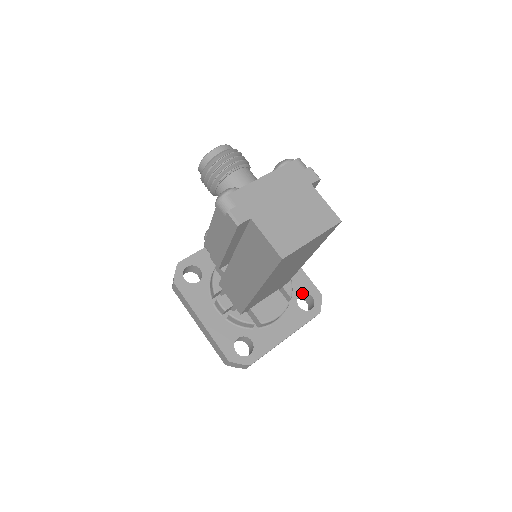
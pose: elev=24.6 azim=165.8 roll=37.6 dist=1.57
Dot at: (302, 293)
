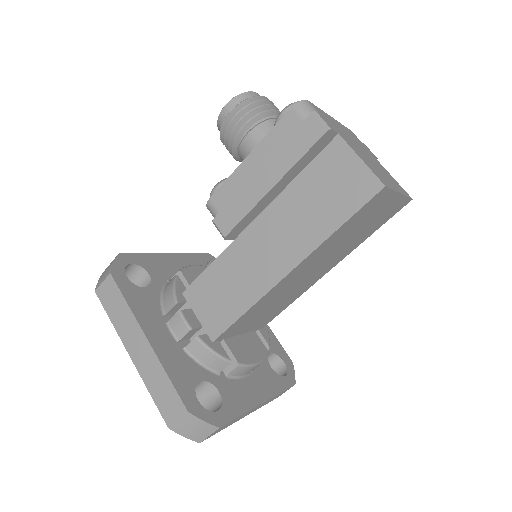
Dot at: (272, 353)
